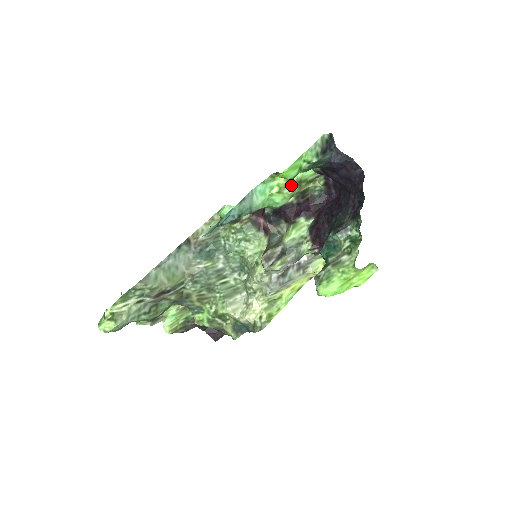
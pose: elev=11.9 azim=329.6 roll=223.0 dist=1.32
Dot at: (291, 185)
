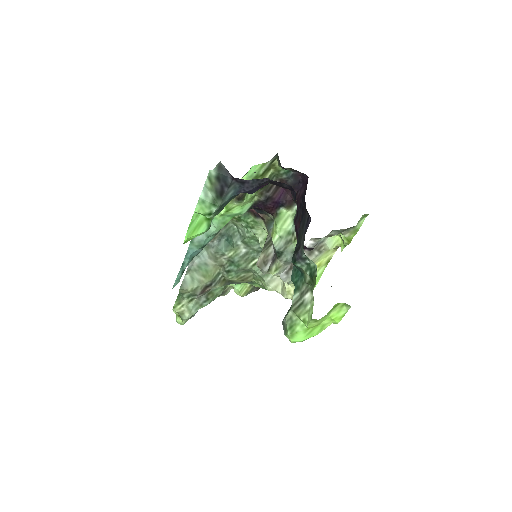
Dot at: (237, 197)
